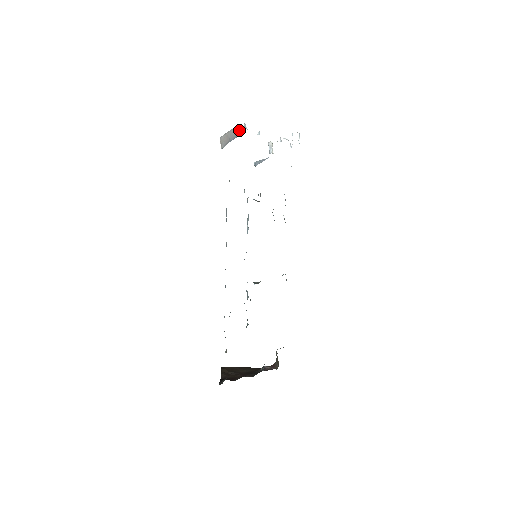
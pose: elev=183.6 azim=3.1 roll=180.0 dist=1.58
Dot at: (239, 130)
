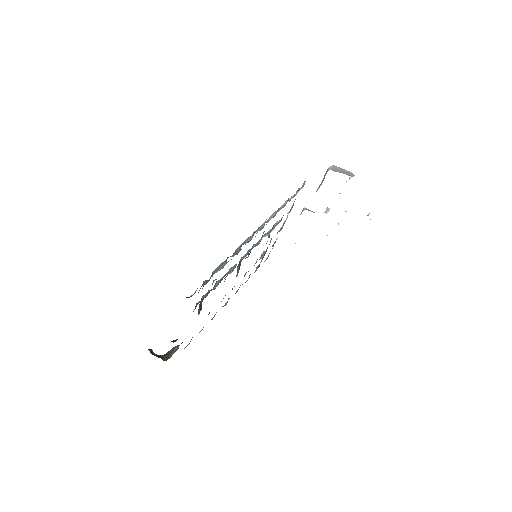
Dot at: (351, 174)
